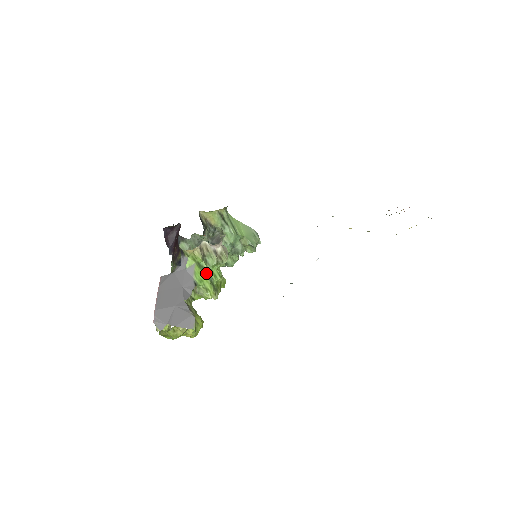
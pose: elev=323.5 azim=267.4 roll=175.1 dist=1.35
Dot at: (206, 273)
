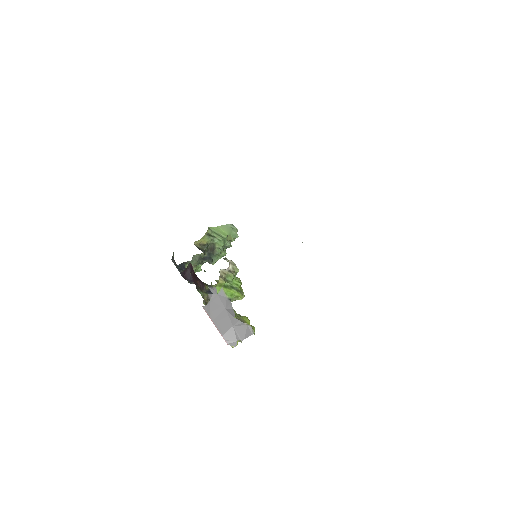
Dot at: (231, 288)
